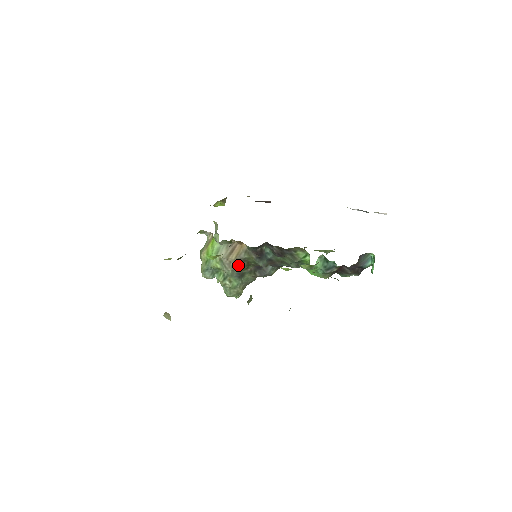
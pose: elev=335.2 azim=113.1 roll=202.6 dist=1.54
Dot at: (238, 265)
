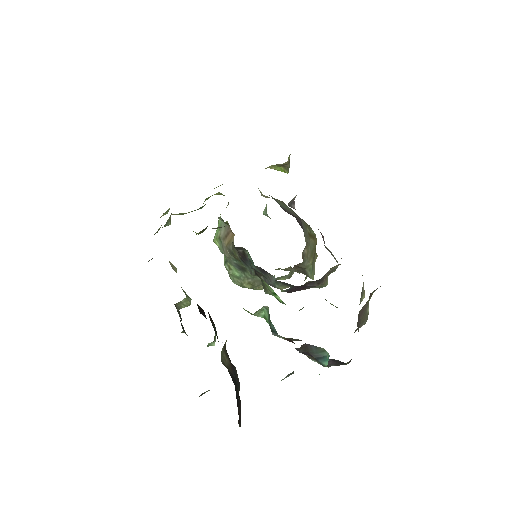
Dot at: occluded
